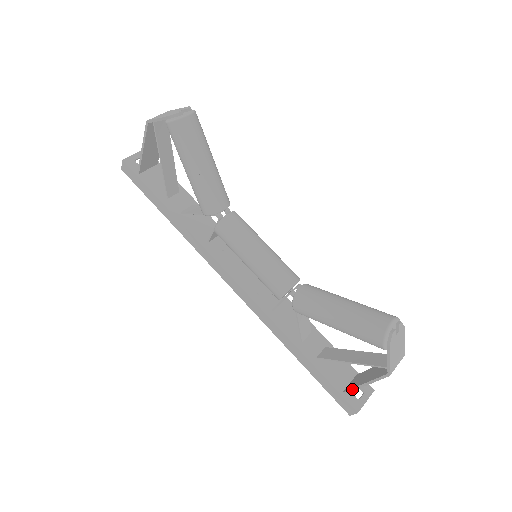
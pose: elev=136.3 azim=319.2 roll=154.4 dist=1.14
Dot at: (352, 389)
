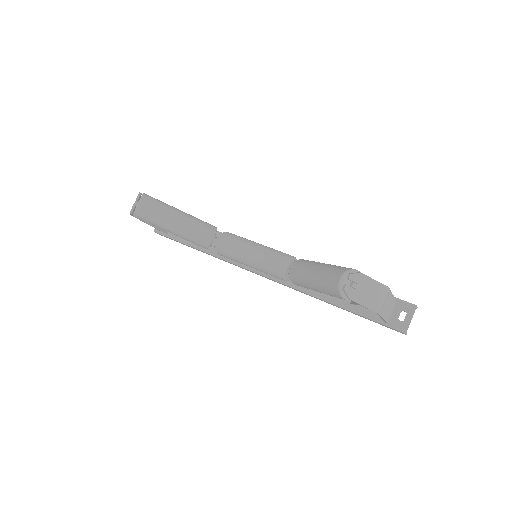
Dot at: occluded
